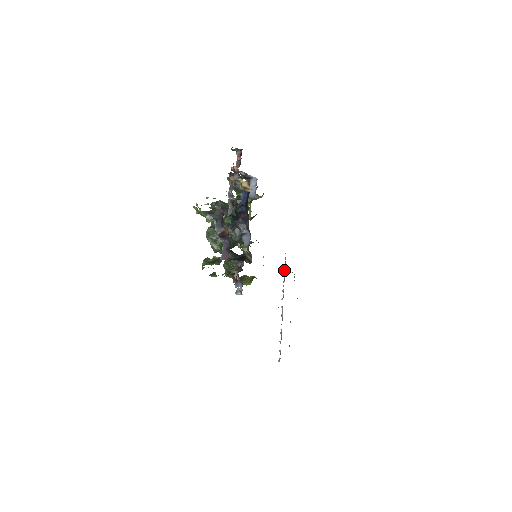
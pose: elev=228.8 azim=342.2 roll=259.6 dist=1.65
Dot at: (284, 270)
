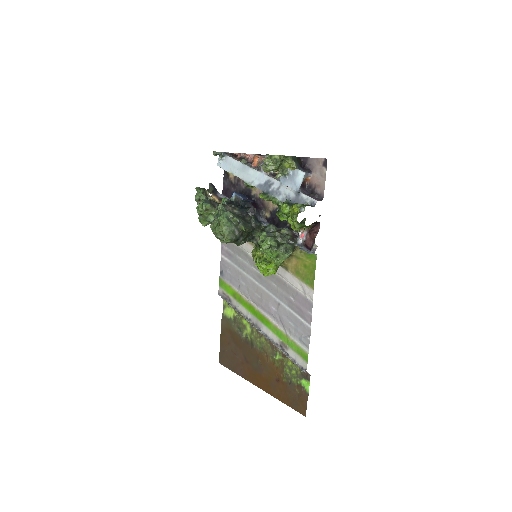
Dot at: (231, 306)
